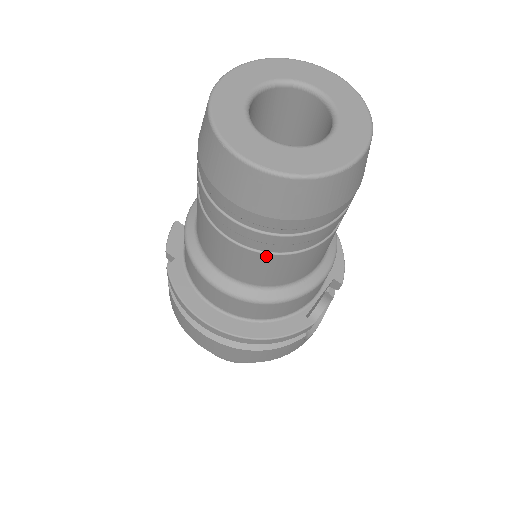
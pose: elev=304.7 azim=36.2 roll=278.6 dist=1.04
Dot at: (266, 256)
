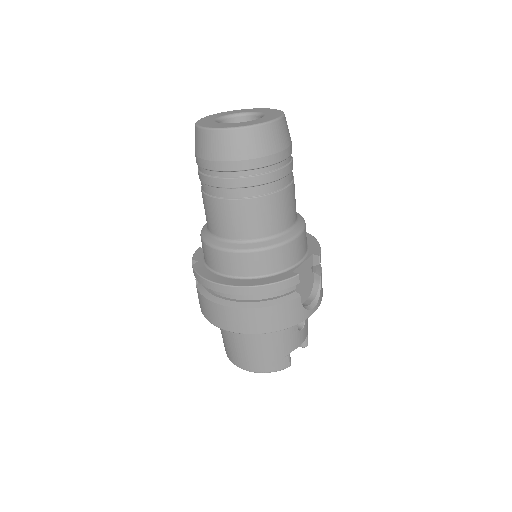
Dot at: (243, 202)
